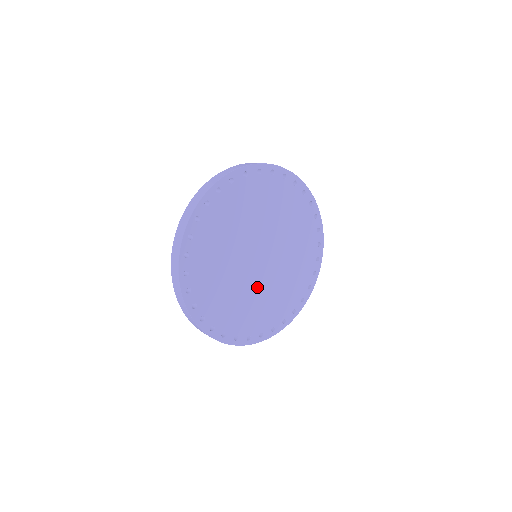
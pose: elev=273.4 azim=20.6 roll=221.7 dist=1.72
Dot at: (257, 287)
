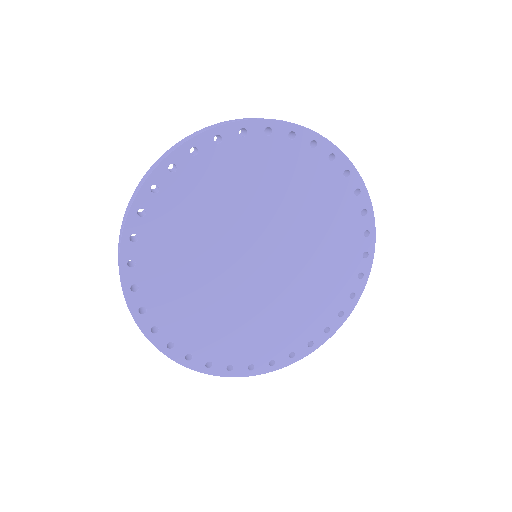
Dot at: (235, 296)
